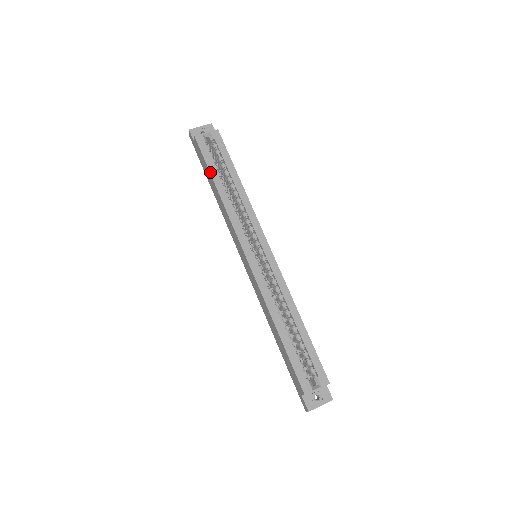
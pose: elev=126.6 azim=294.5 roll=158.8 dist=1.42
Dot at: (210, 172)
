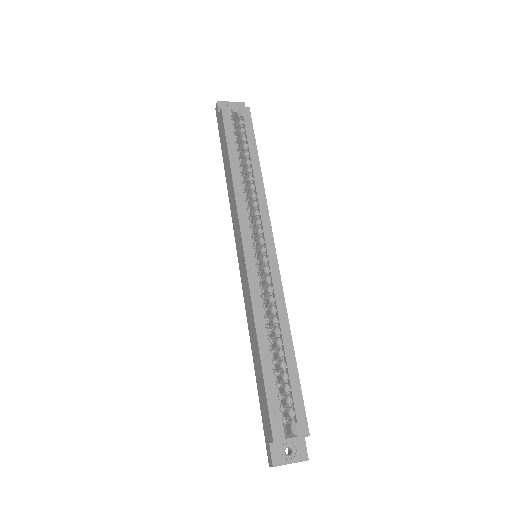
Dot at: (228, 148)
